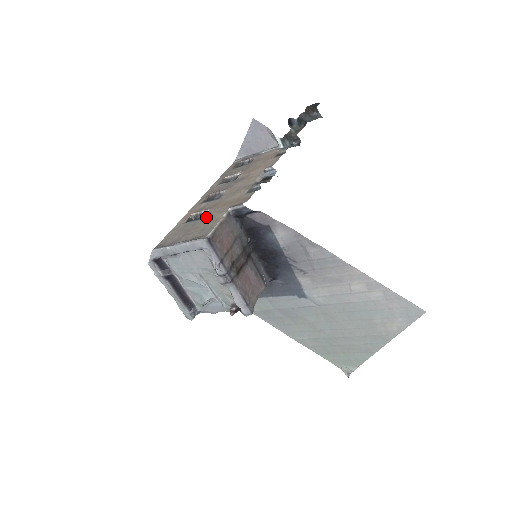
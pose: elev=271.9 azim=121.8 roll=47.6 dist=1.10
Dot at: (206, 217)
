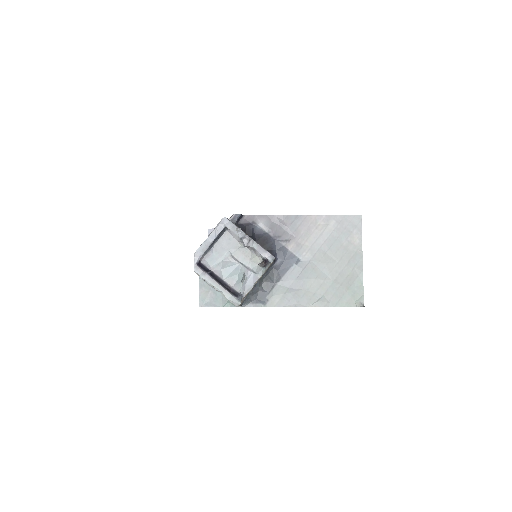
Dot at: occluded
